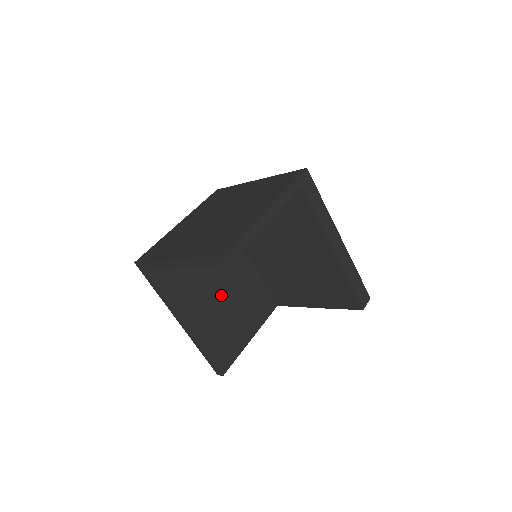
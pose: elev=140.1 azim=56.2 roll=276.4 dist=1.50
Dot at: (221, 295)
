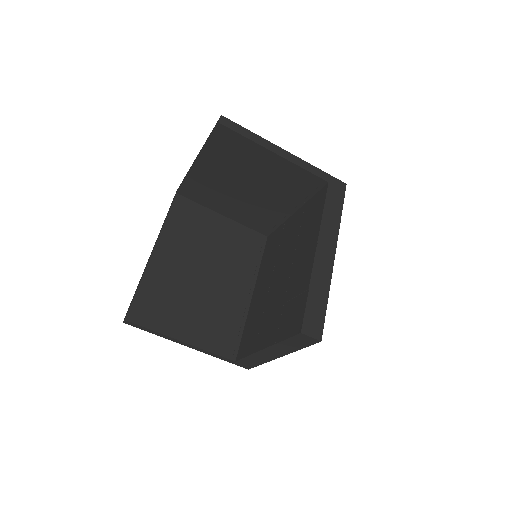
Dot at: (201, 278)
